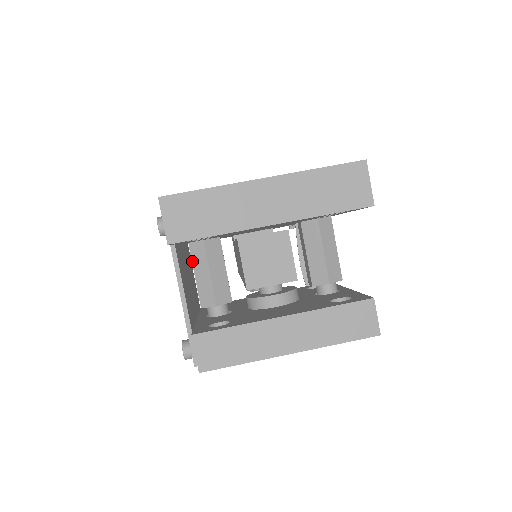
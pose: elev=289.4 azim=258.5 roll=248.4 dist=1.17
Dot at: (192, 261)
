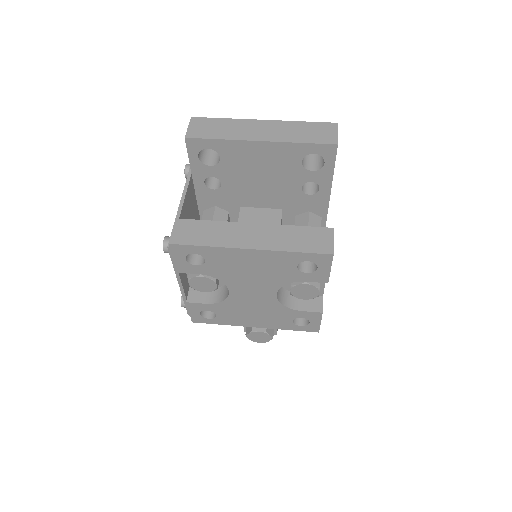
Dot at: occluded
